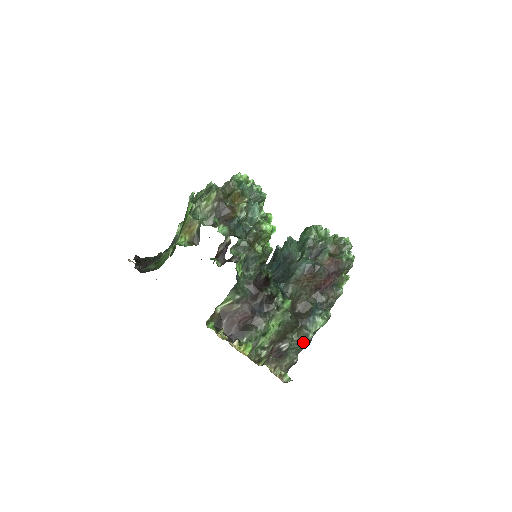
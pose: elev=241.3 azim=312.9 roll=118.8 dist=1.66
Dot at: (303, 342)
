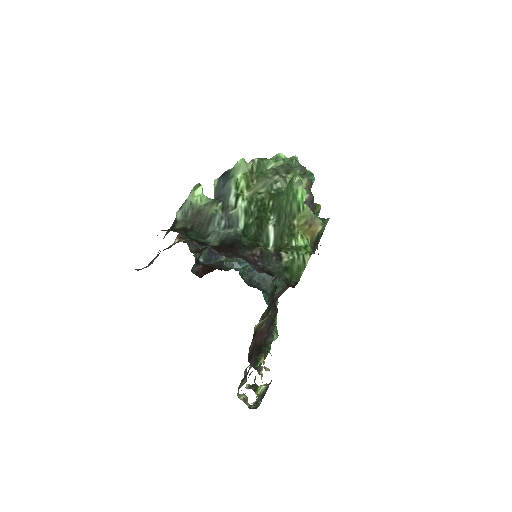
Dot at: occluded
